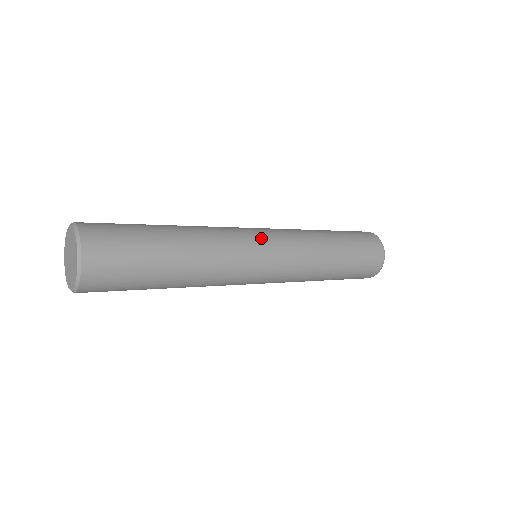
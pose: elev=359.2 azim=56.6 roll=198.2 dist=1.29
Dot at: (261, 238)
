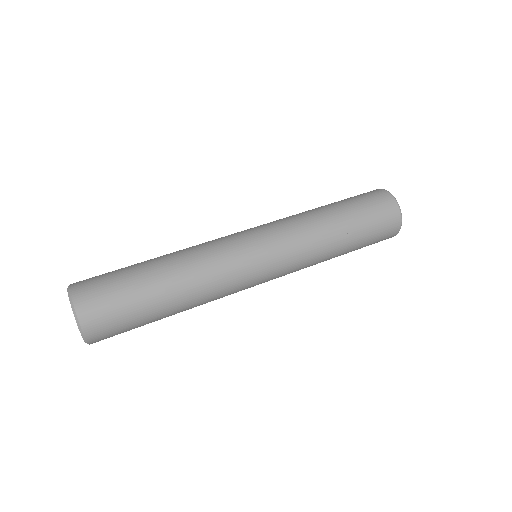
Dot at: (259, 265)
